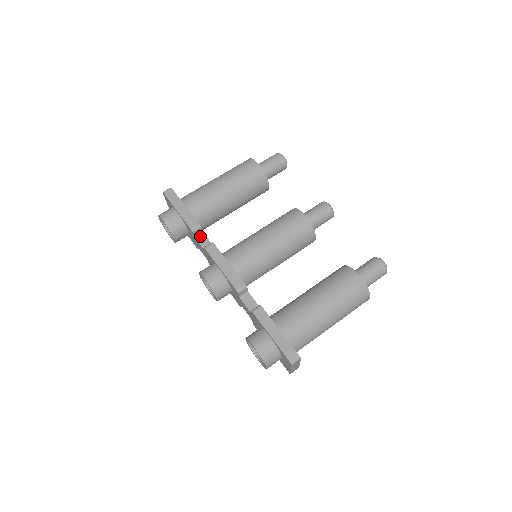
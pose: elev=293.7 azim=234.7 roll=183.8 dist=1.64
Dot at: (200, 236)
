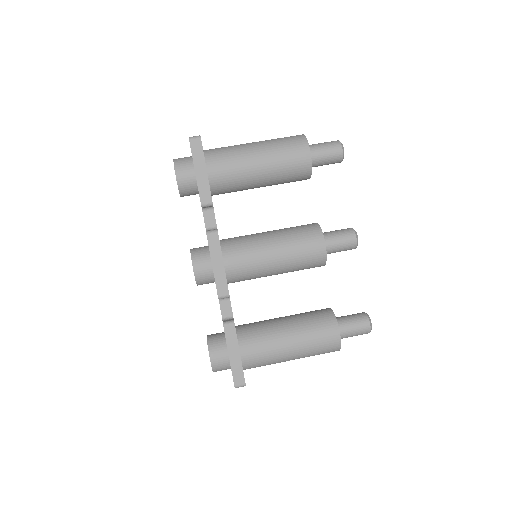
Dot at: (208, 211)
